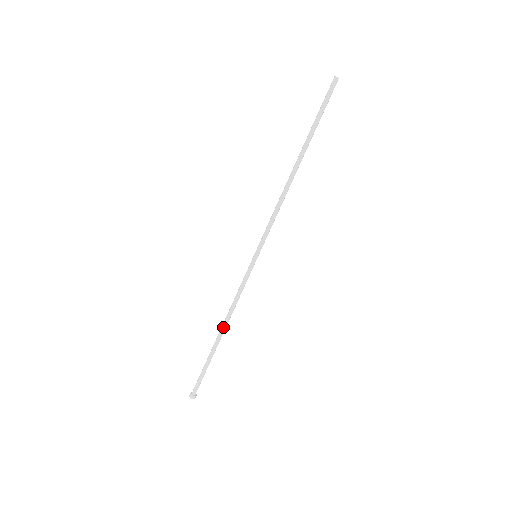
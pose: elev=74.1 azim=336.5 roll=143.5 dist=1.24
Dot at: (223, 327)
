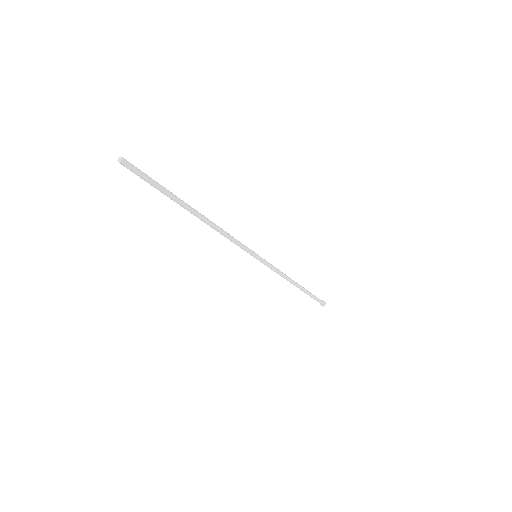
Dot at: occluded
